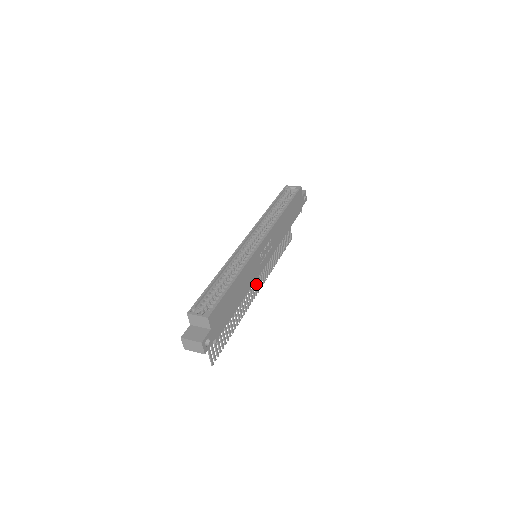
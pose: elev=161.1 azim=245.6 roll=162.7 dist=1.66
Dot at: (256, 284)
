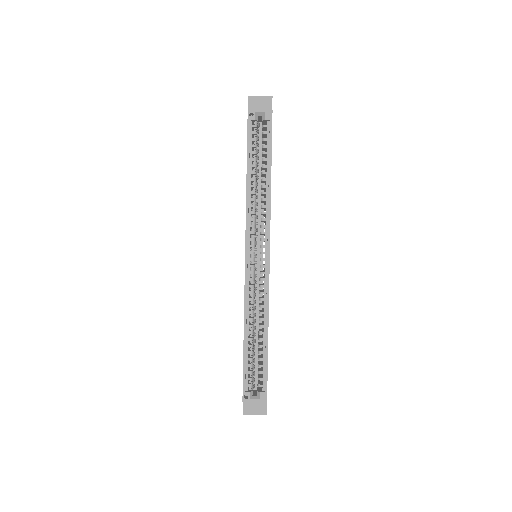
Dot at: occluded
